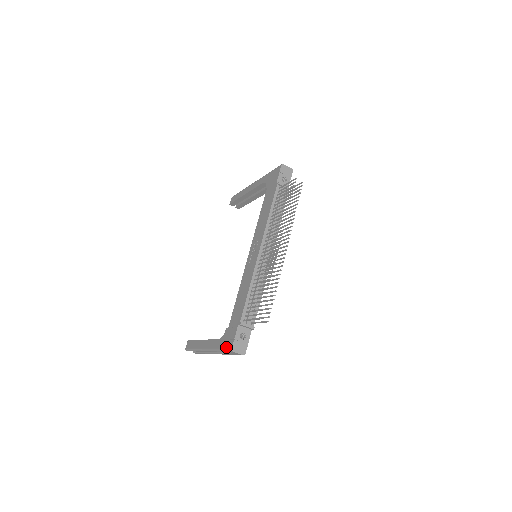
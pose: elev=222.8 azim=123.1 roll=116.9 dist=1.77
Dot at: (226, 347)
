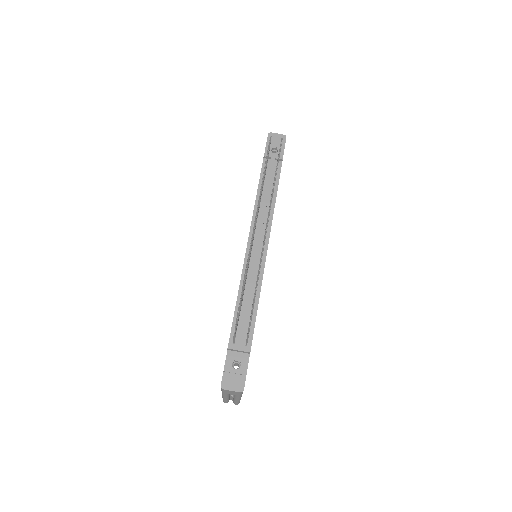
Dot at: occluded
